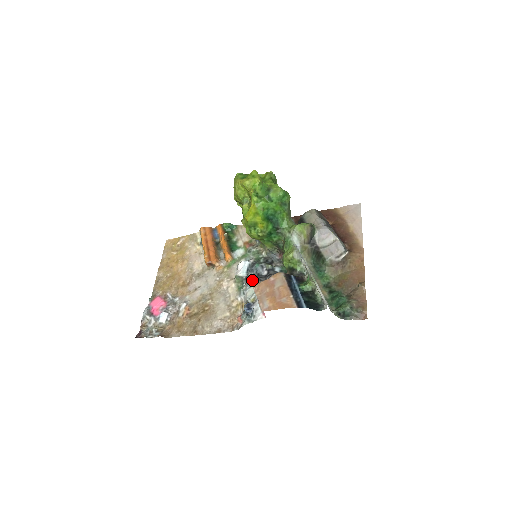
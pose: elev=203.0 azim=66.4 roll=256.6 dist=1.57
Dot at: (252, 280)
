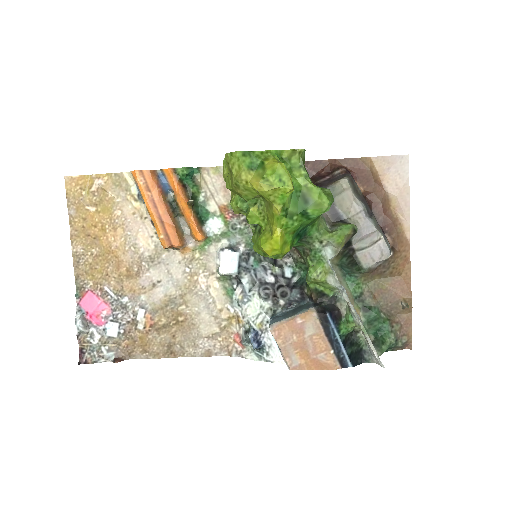
Dot at: (252, 291)
